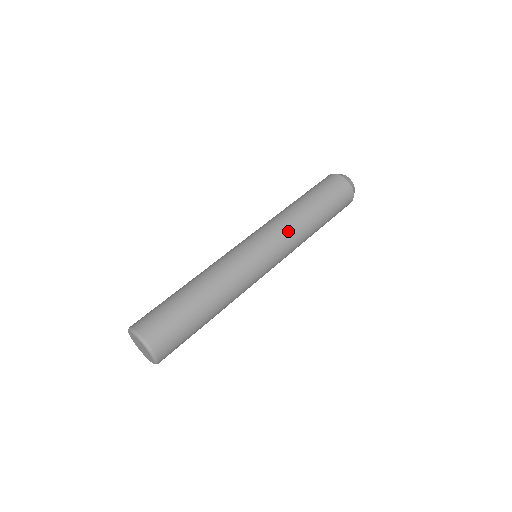
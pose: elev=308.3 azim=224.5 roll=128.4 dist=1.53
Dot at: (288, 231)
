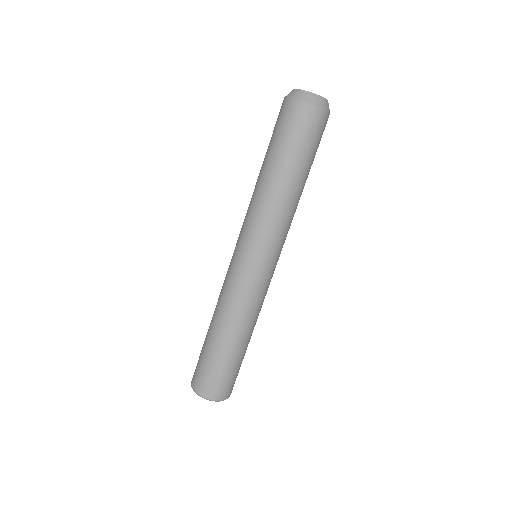
Dot at: occluded
